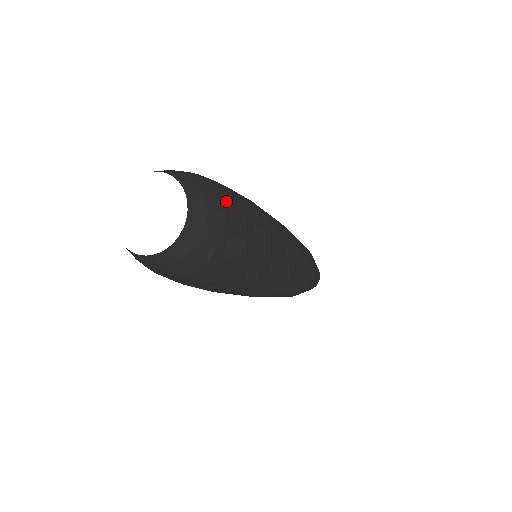
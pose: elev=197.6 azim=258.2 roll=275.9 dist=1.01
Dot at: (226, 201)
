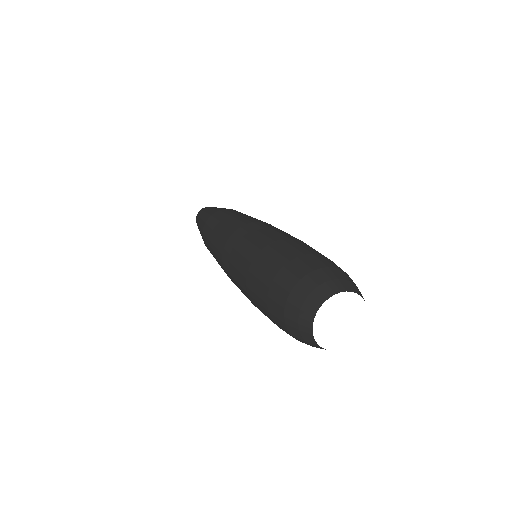
Dot at: occluded
